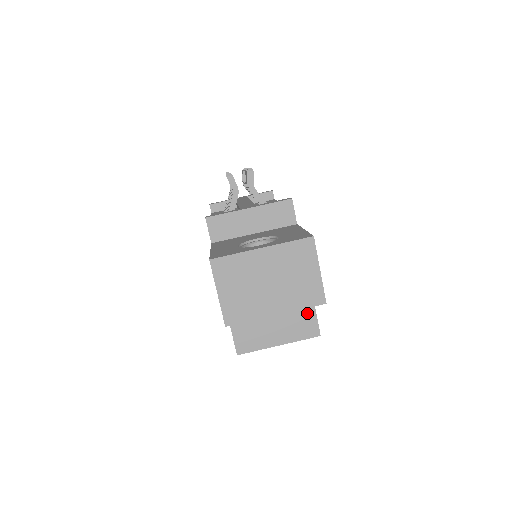
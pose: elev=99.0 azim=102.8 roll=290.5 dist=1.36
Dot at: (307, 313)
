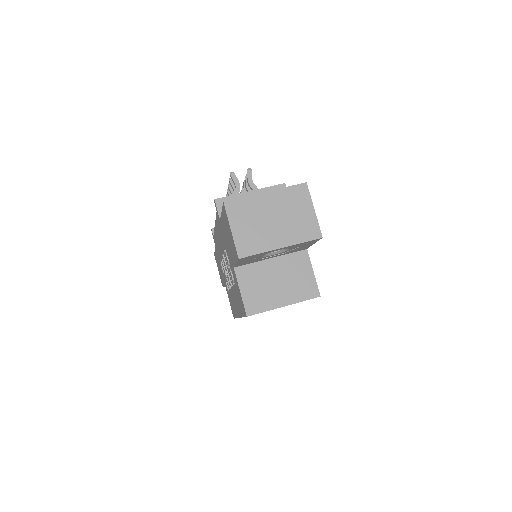
Dot at: (306, 275)
